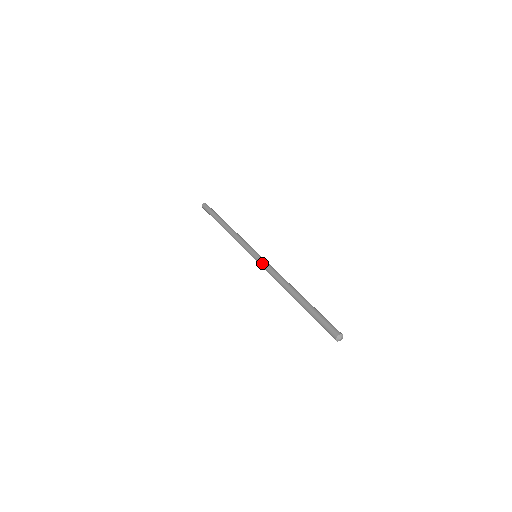
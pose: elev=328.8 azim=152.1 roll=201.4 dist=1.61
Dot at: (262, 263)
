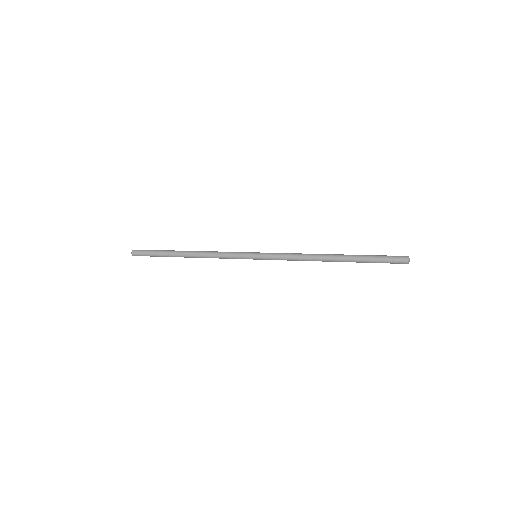
Dot at: (273, 253)
